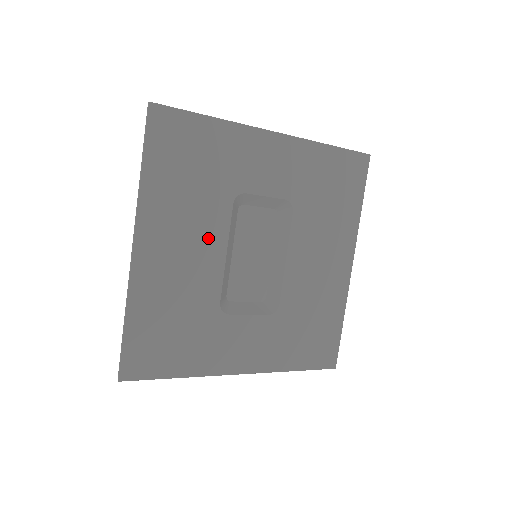
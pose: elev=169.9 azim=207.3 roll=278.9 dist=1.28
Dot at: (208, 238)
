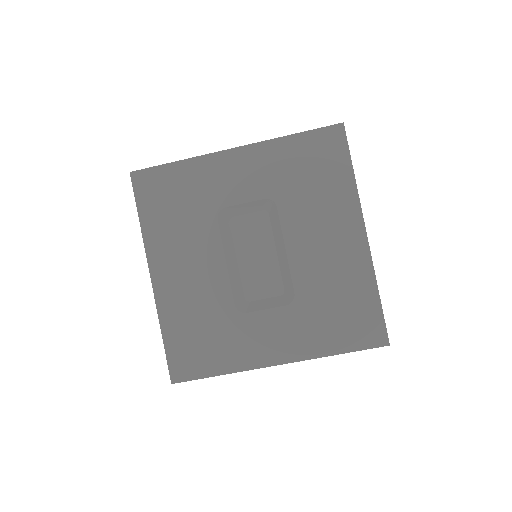
Dot at: (206, 254)
